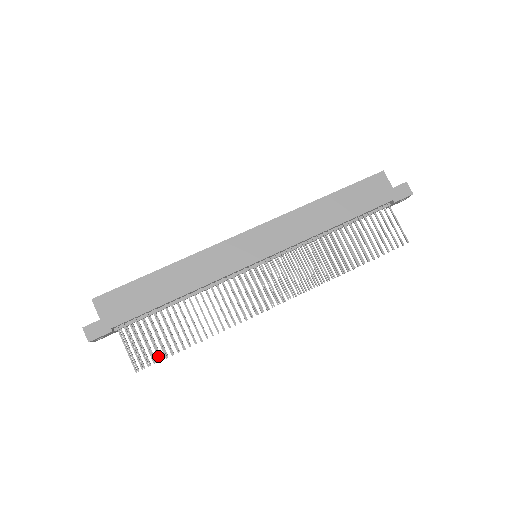
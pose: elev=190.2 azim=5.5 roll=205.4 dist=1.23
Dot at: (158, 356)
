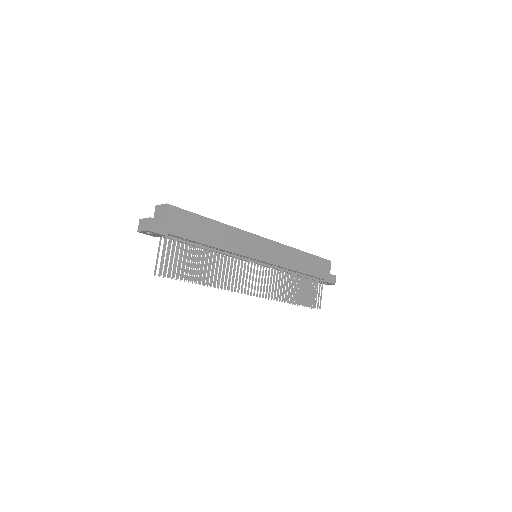
Dot at: (179, 274)
